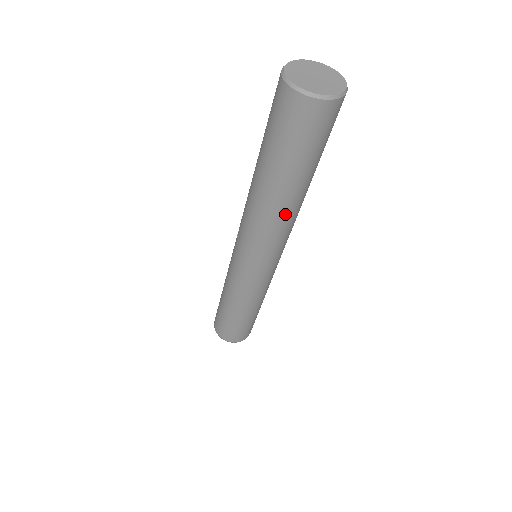
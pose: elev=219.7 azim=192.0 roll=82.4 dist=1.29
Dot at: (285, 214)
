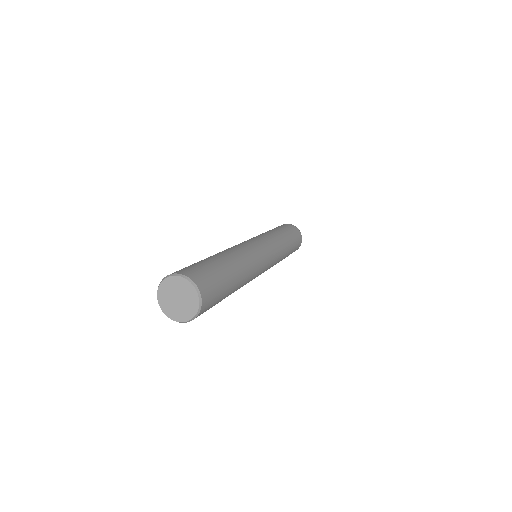
Dot at: occluded
